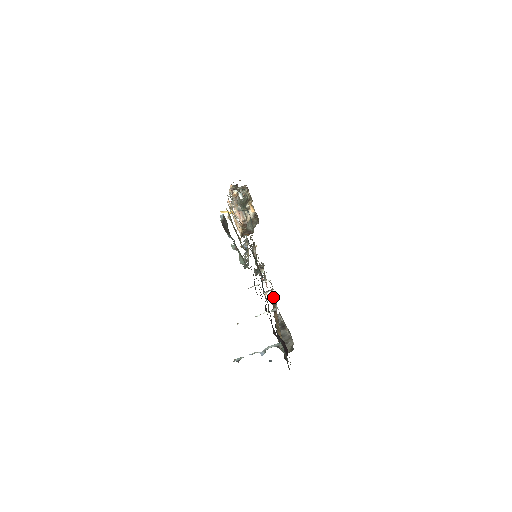
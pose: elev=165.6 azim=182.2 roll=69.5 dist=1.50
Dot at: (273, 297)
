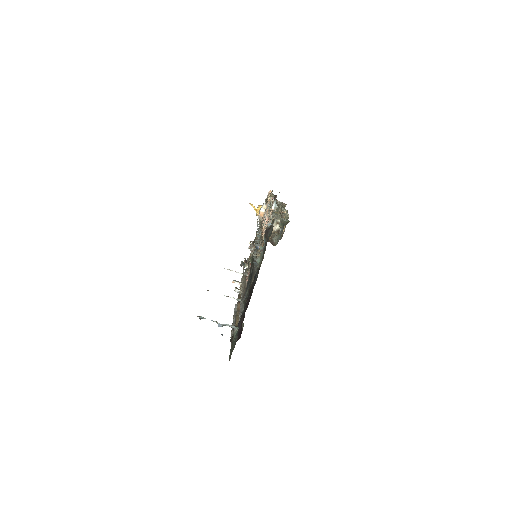
Dot at: (240, 289)
